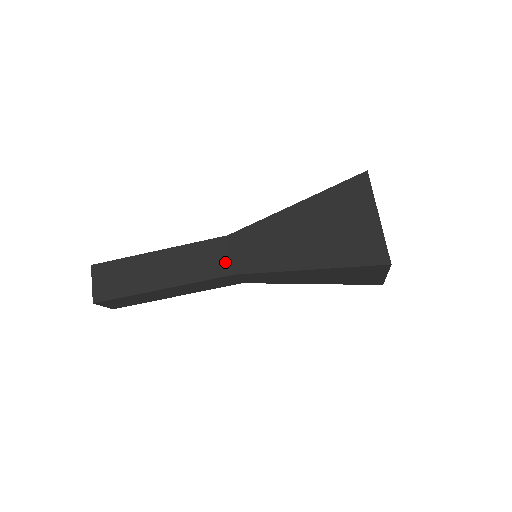
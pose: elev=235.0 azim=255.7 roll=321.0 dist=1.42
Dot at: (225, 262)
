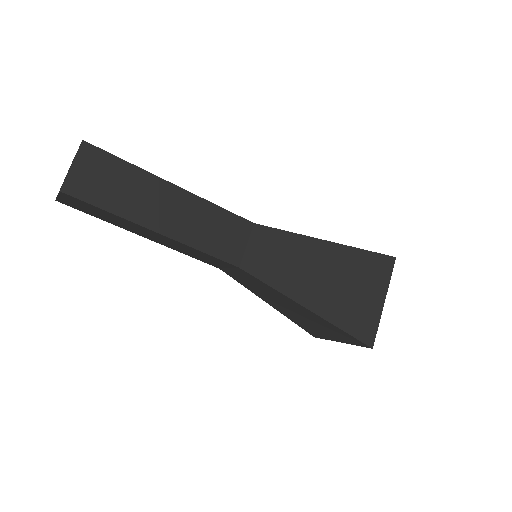
Dot at: (238, 249)
